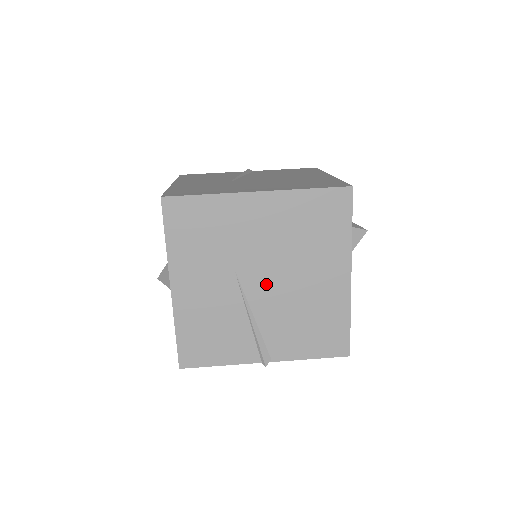
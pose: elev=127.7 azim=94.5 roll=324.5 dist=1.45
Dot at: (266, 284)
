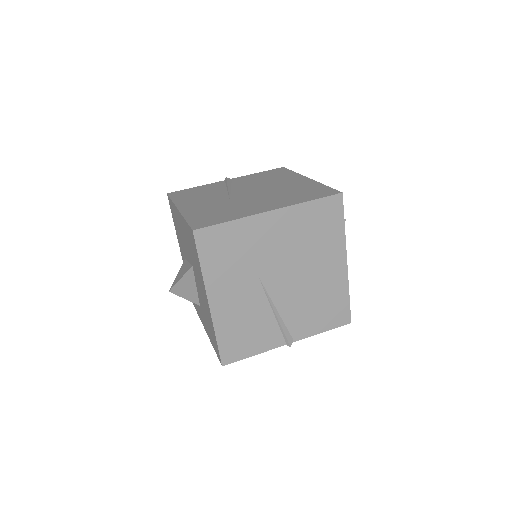
Dot at: (284, 283)
